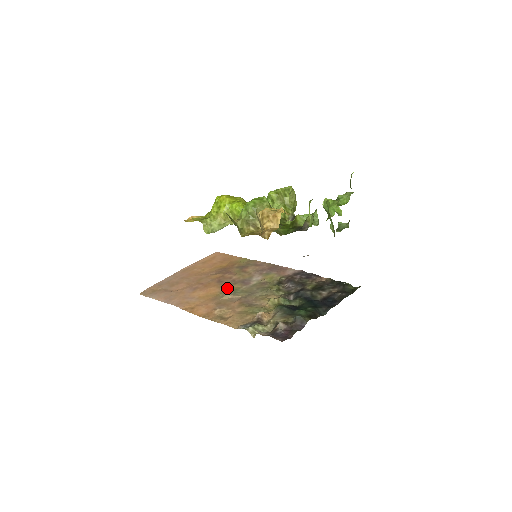
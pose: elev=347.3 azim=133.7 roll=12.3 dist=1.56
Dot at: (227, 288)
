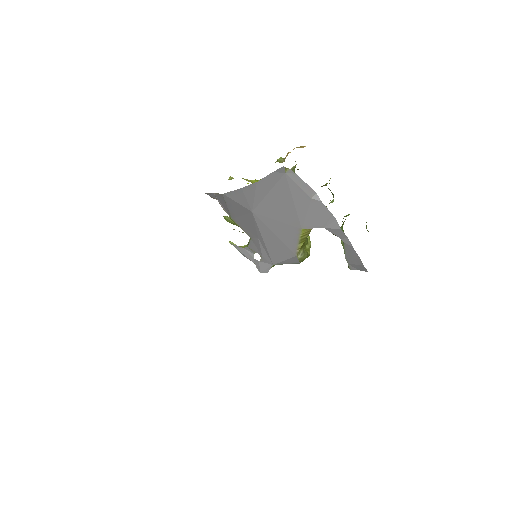
Dot at: occluded
